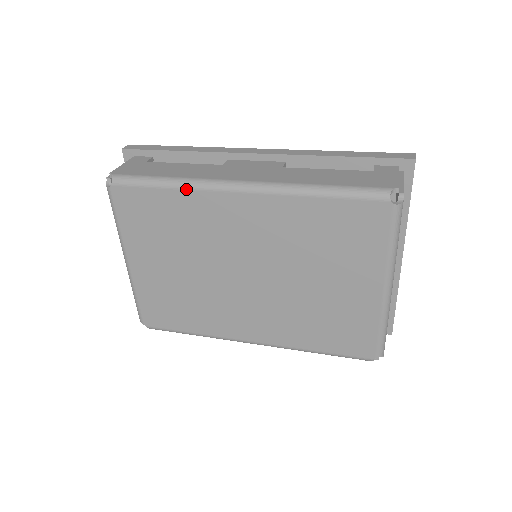
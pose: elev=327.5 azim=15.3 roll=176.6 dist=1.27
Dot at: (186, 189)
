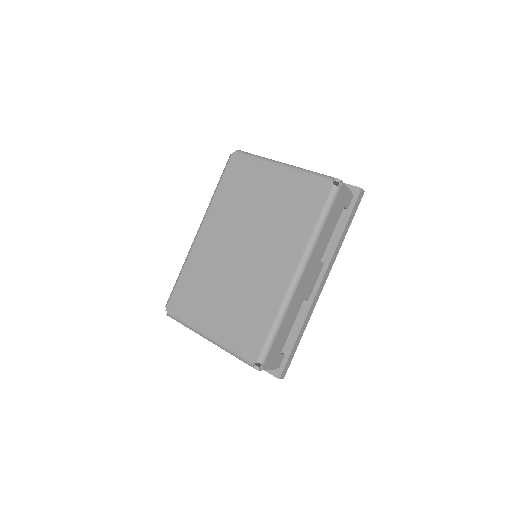
Dot at: (186, 262)
